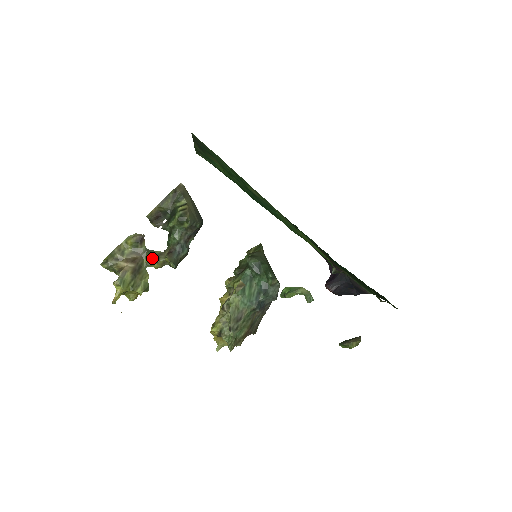
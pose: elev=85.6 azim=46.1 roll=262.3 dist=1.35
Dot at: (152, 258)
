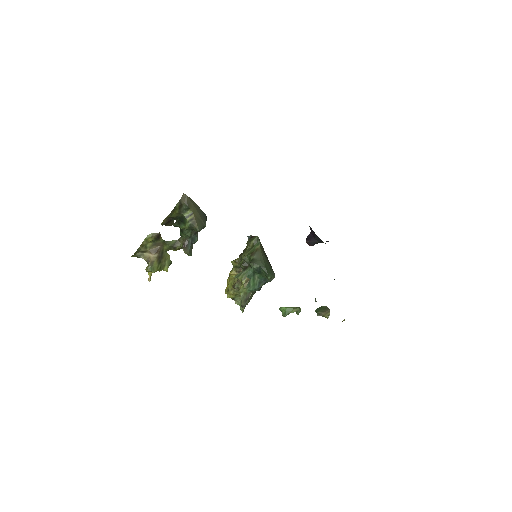
Dot at: (170, 247)
